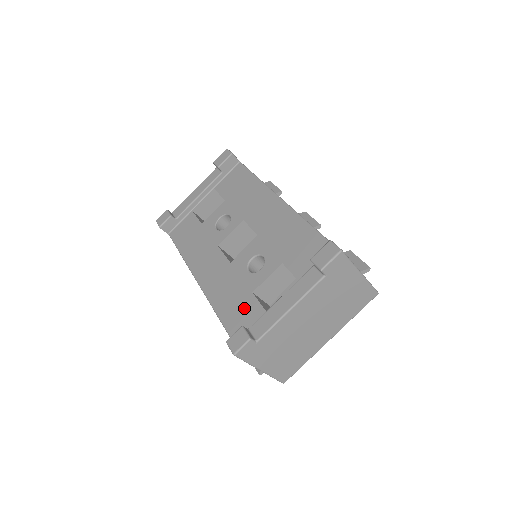
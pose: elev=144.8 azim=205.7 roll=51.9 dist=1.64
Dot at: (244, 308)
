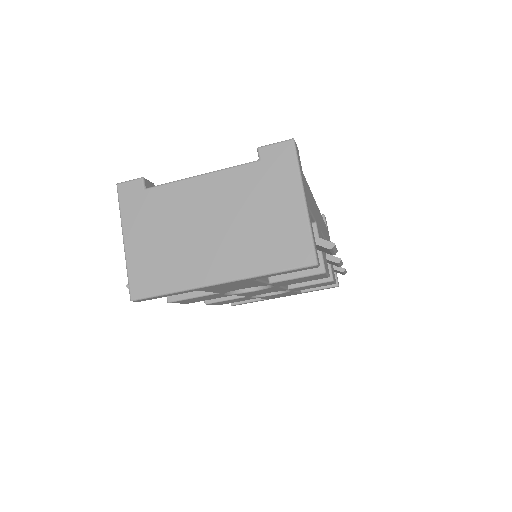
Dot at: occluded
